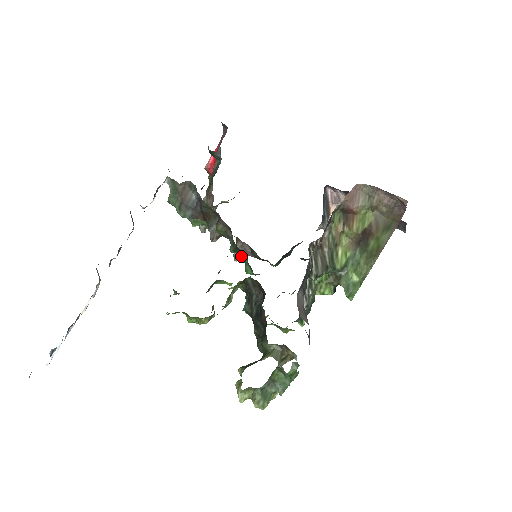
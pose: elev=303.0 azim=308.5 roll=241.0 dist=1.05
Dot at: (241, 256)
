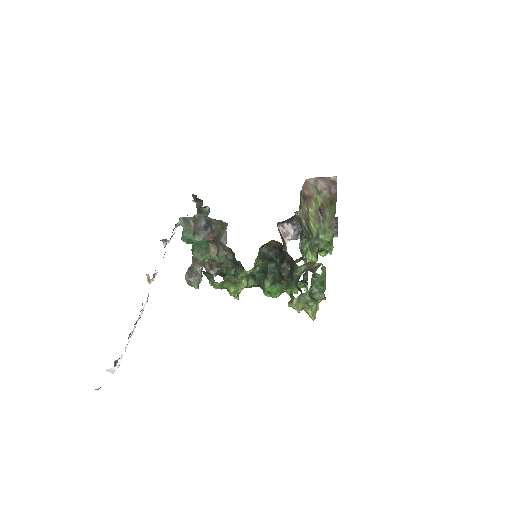
Dot at: occluded
